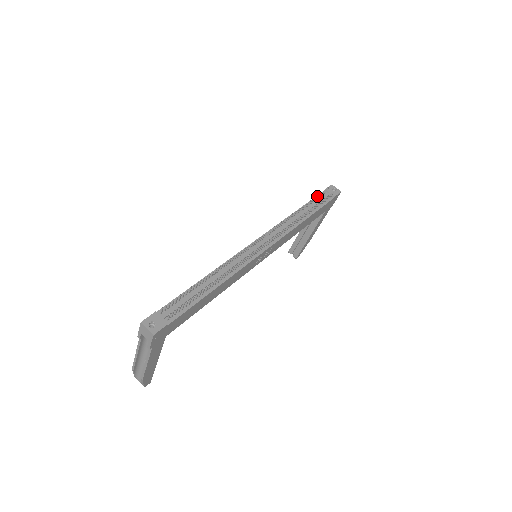
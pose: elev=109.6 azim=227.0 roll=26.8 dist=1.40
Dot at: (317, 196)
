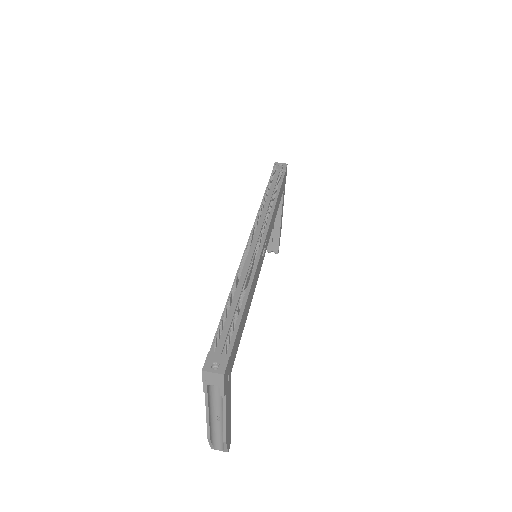
Dot at: (272, 176)
